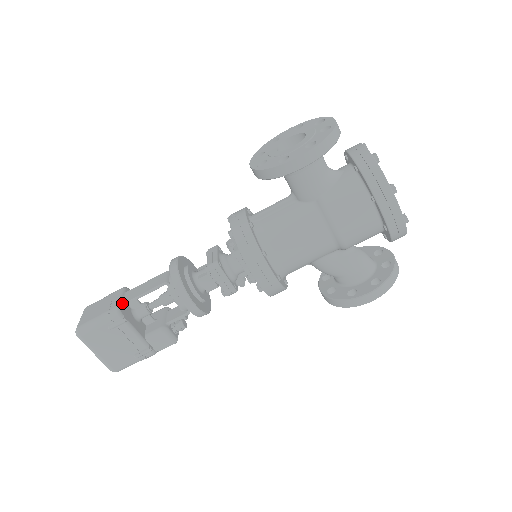
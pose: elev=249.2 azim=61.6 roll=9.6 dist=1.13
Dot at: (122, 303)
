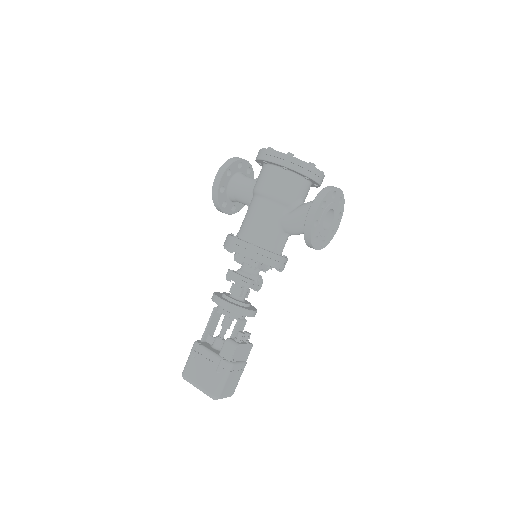
Dot at: (201, 340)
